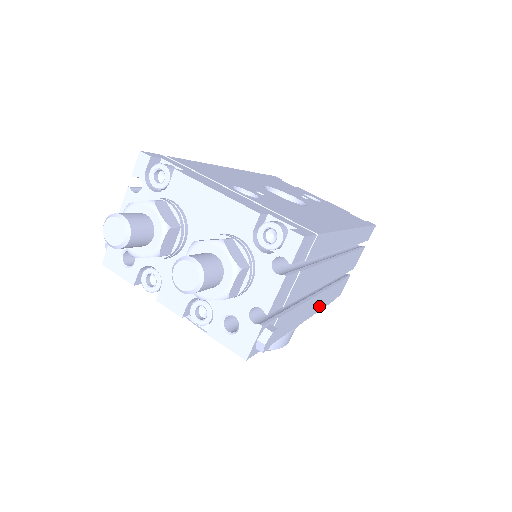
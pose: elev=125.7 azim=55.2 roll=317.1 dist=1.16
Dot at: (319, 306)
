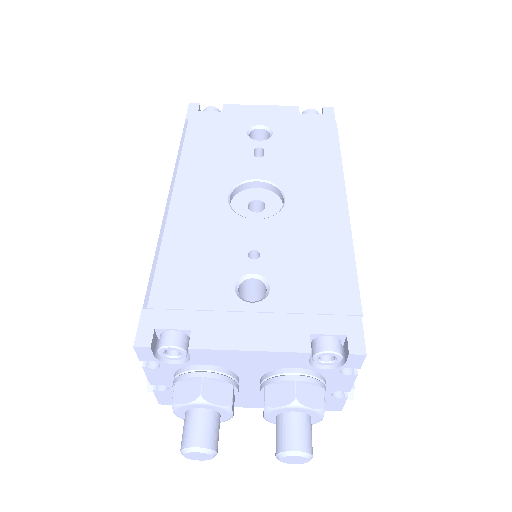
Dot at: occluded
